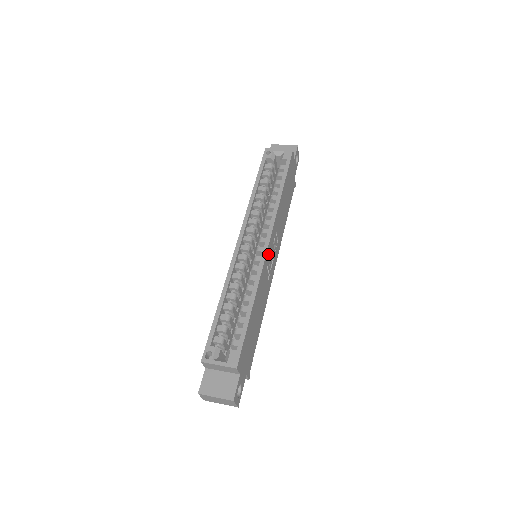
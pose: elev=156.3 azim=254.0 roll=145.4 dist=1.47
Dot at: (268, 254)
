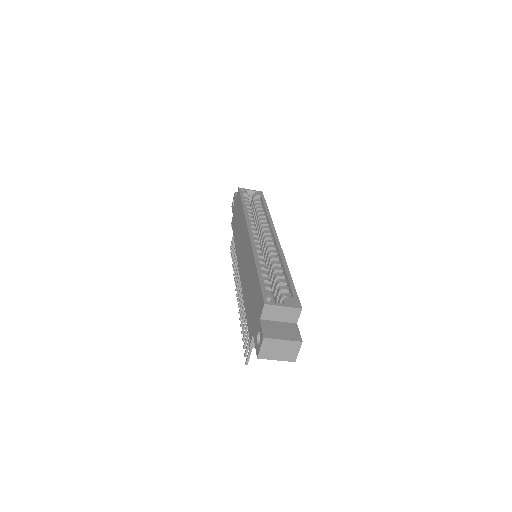
Dot at: occluded
